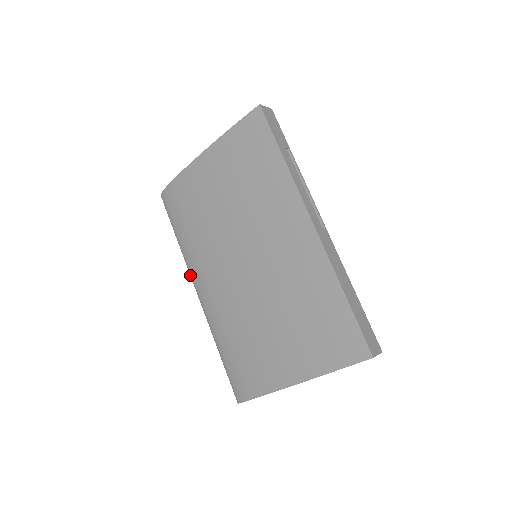
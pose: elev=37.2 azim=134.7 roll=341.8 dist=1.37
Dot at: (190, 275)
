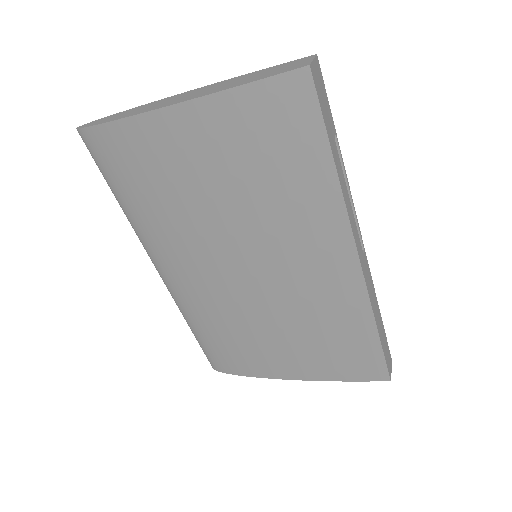
Dot at: (145, 249)
